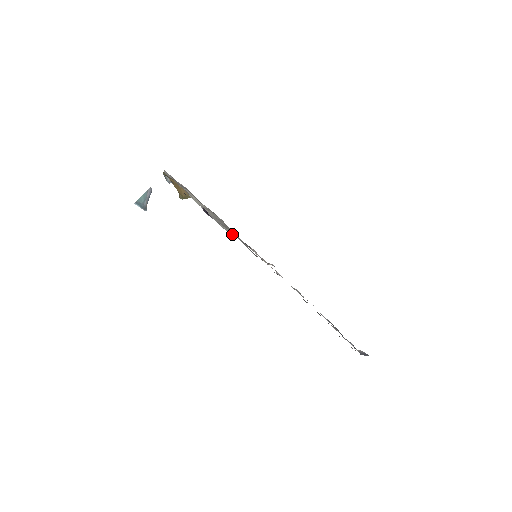
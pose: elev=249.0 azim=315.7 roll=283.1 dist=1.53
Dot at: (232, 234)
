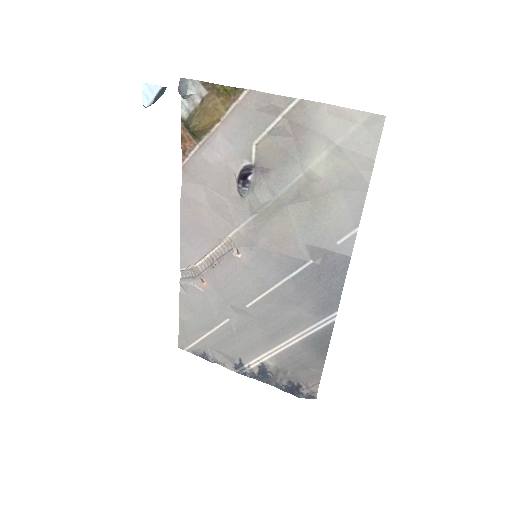
Dot at: (232, 215)
